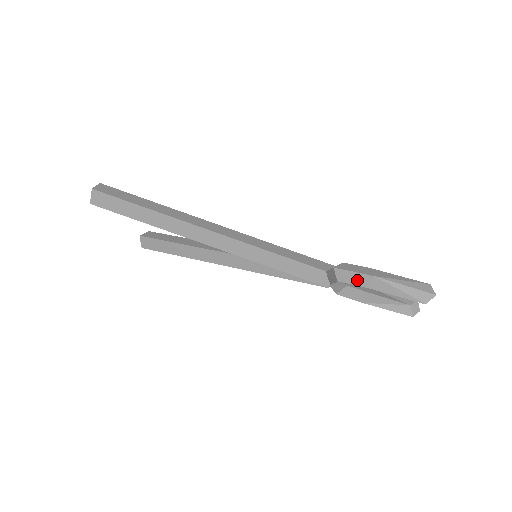
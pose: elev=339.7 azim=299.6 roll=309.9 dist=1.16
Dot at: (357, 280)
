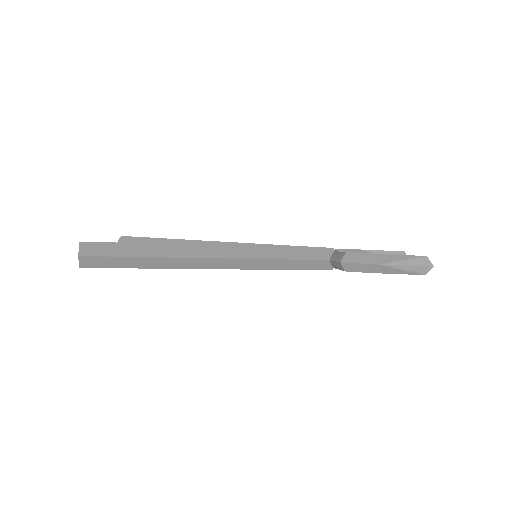
Dot at: (364, 269)
